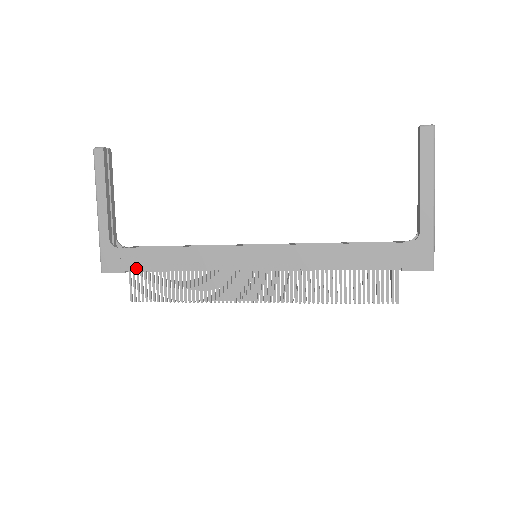
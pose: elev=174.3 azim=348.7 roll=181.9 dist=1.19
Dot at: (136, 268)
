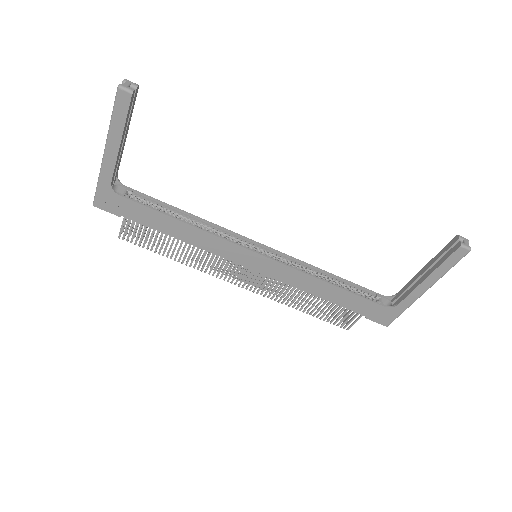
Dot at: (134, 219)
